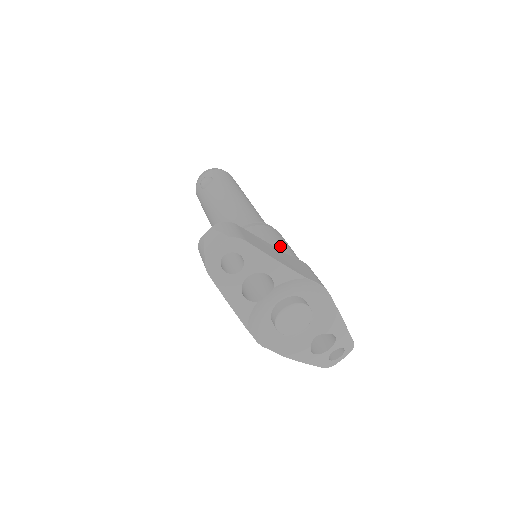
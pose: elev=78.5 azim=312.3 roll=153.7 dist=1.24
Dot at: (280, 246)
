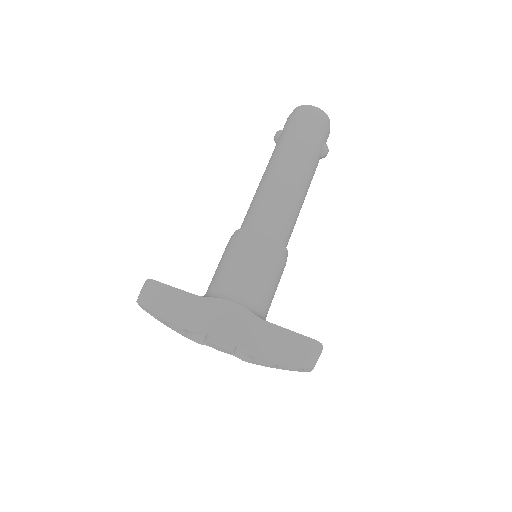
Dot at: (226, 273)
